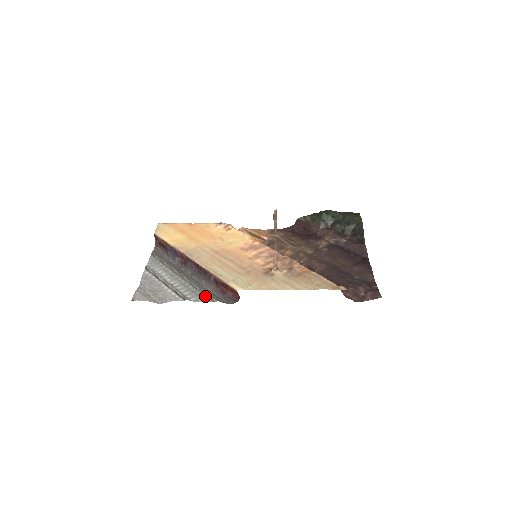
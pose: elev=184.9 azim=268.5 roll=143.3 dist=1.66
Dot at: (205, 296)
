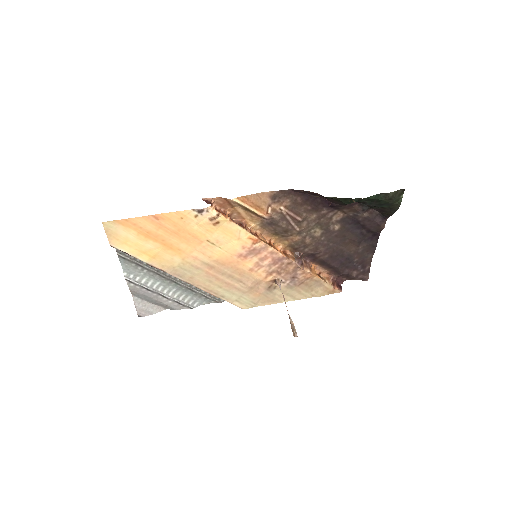
Dot at: (208, 299)
